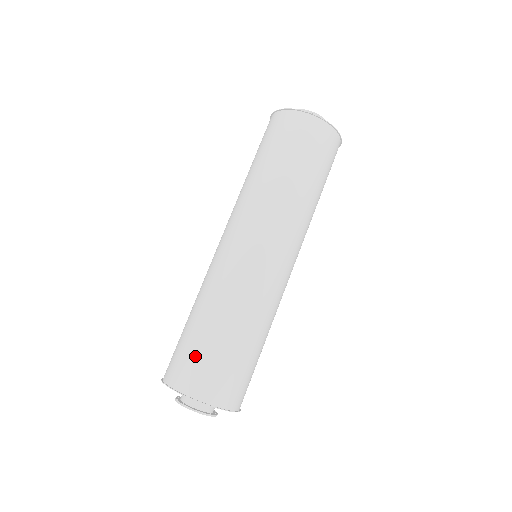
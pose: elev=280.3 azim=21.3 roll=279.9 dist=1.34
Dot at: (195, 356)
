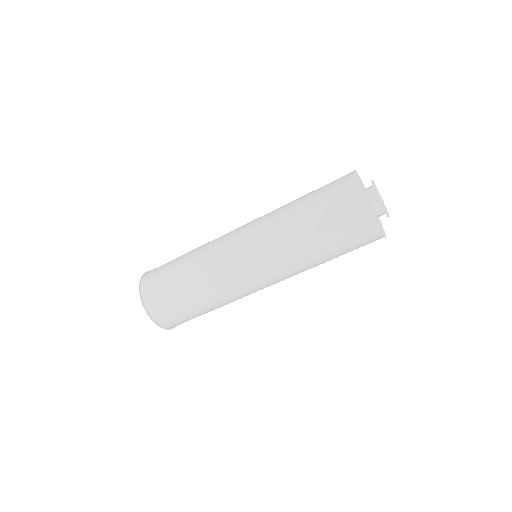
Dot at: (164, 291)
